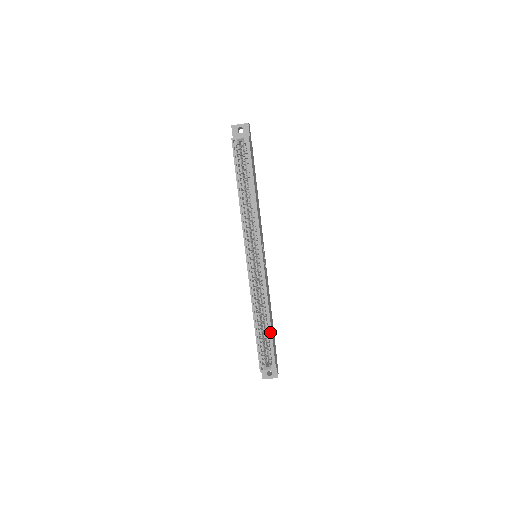
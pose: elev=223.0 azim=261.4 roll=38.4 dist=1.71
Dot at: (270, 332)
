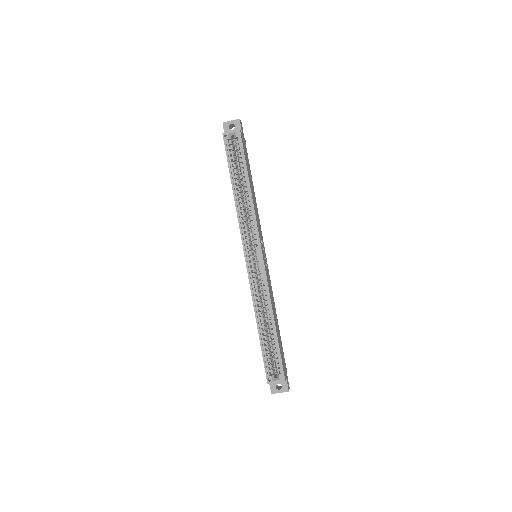
Dot at: (276, 337)
